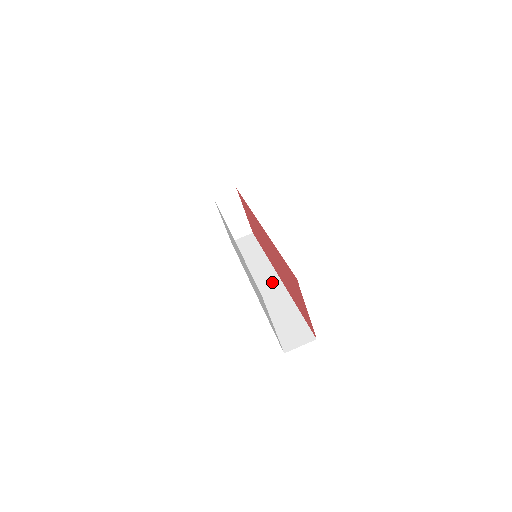
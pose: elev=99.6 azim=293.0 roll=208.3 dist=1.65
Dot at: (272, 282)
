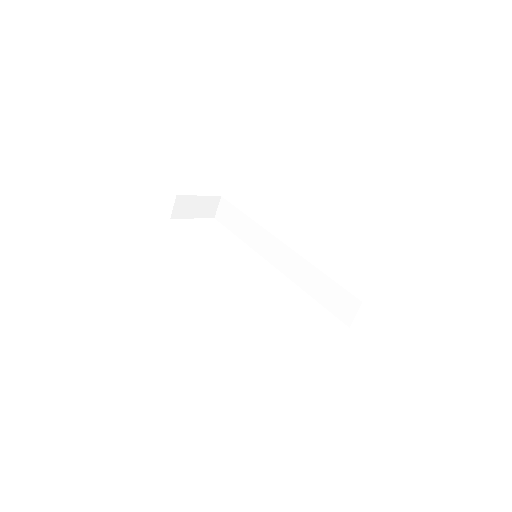
Dot at: (284, 253)
